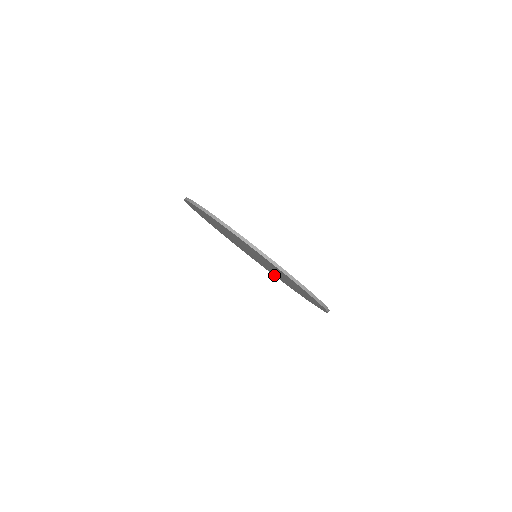
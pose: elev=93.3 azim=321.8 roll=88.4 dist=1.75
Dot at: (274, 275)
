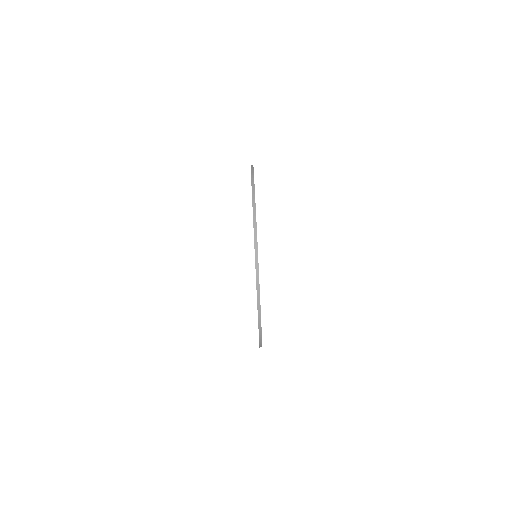
Dot at: occluded
